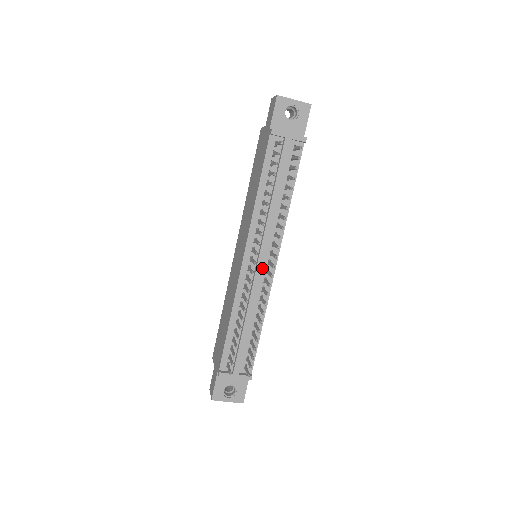
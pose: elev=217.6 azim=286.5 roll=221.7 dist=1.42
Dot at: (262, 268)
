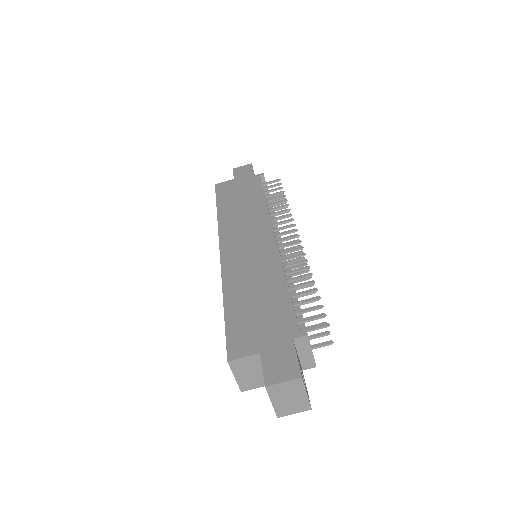
Dot at: occluded
